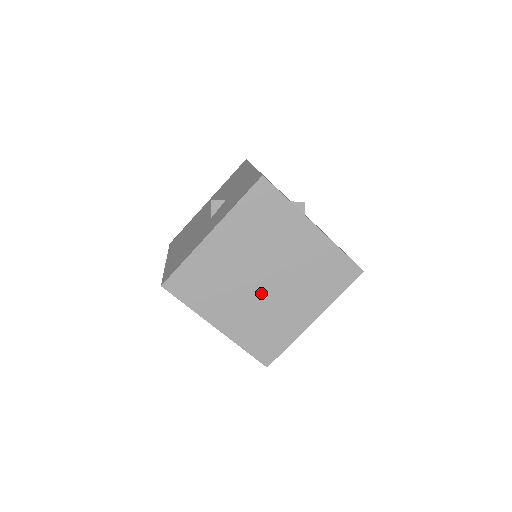
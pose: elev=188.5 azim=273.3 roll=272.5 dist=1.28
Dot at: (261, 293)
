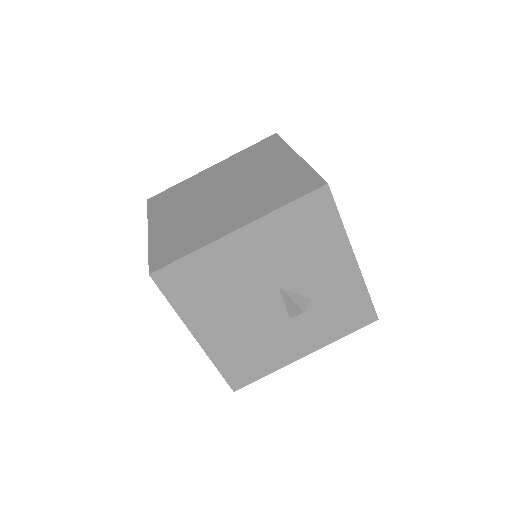
Dot at: occluded
